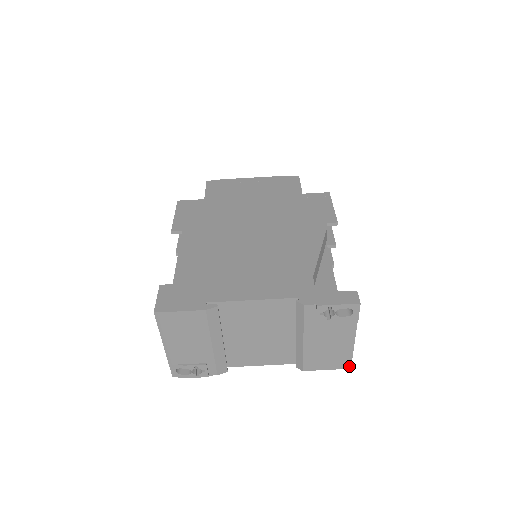
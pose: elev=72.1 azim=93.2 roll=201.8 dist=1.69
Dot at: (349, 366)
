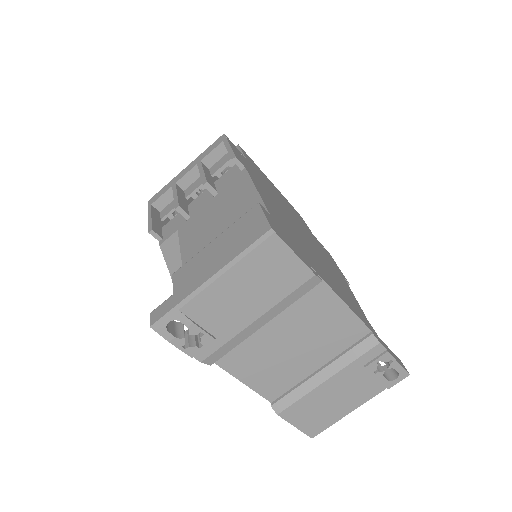
Dot at: (314, 435)
